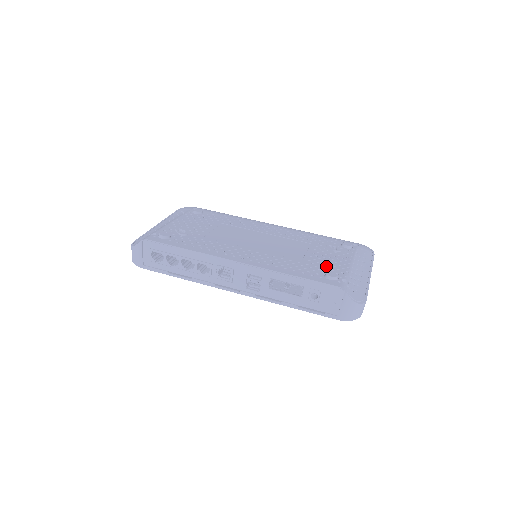
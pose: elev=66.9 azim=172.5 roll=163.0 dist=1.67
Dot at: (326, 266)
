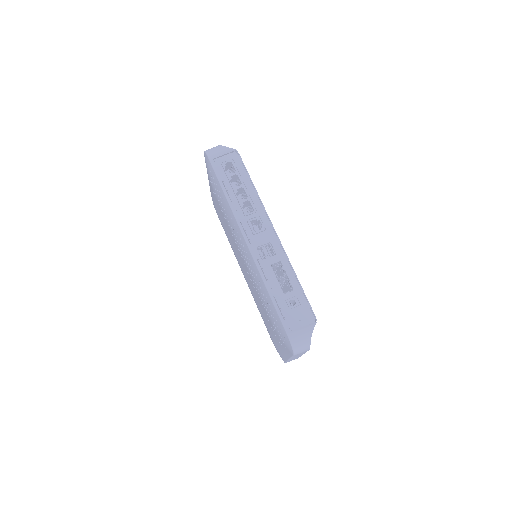
Dot at: occluded
